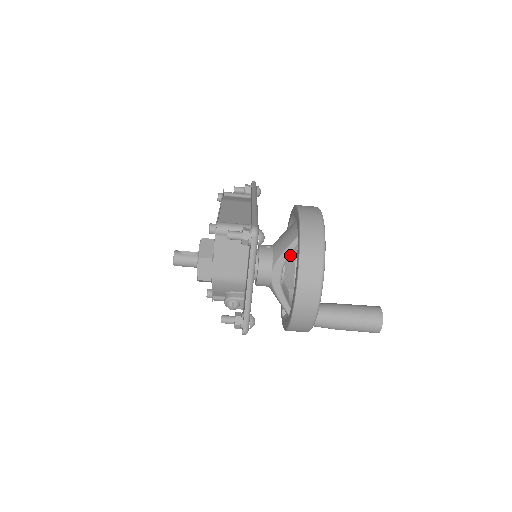
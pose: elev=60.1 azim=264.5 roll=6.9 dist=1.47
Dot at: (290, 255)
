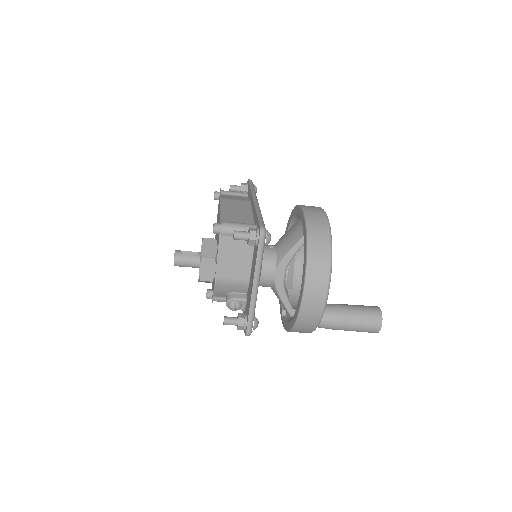
Dot at: occluded
